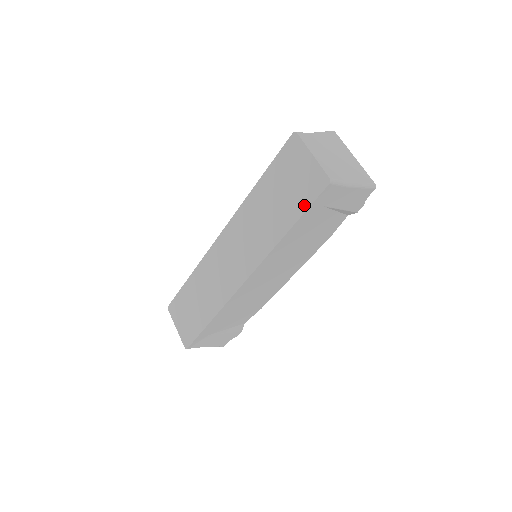
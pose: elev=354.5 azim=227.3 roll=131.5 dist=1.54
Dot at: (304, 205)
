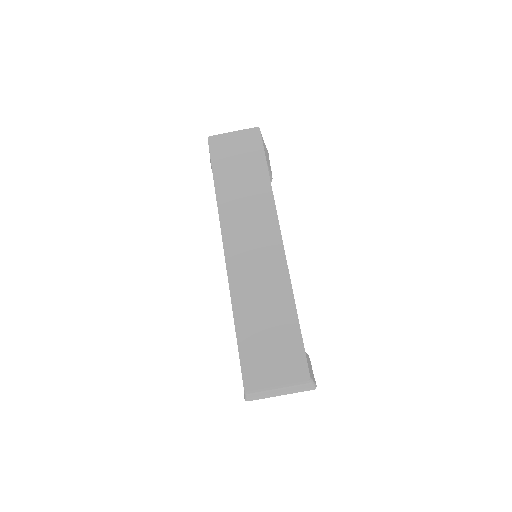
Dot at: (260, 151)
